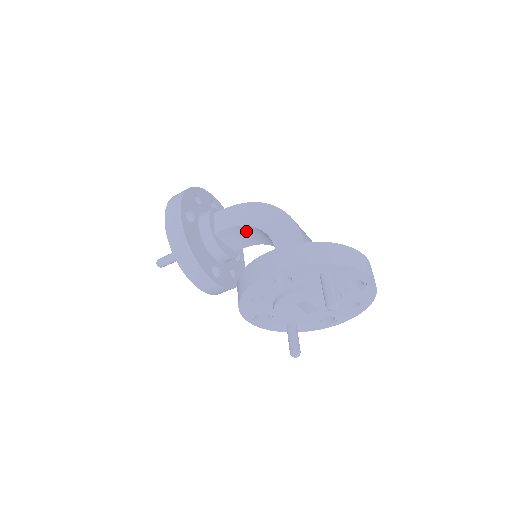
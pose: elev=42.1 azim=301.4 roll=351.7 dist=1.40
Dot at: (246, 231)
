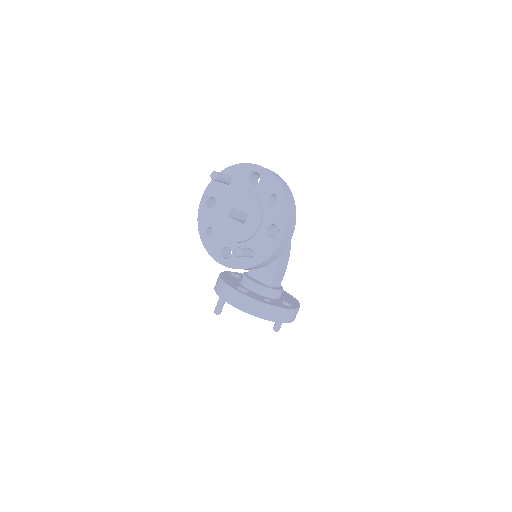
Dot at: occluded
